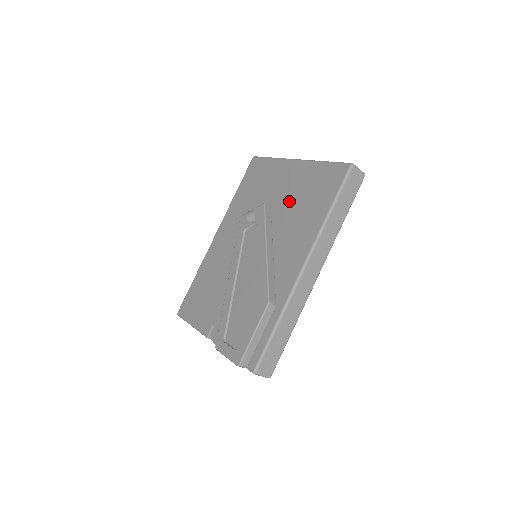
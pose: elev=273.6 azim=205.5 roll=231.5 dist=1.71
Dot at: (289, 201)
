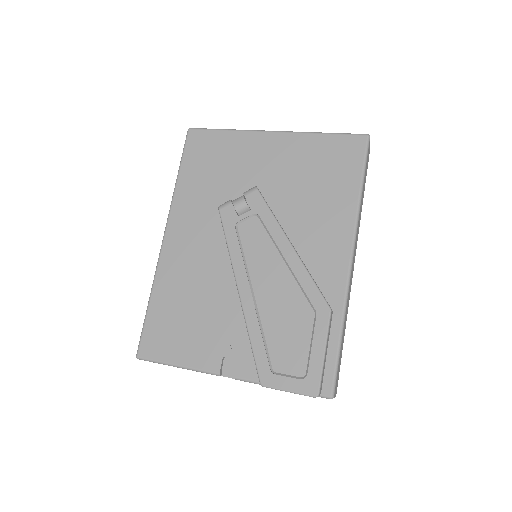
Dot at: (288, 183)
